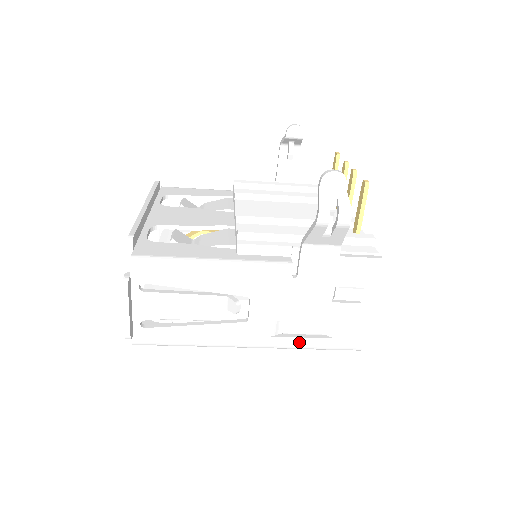
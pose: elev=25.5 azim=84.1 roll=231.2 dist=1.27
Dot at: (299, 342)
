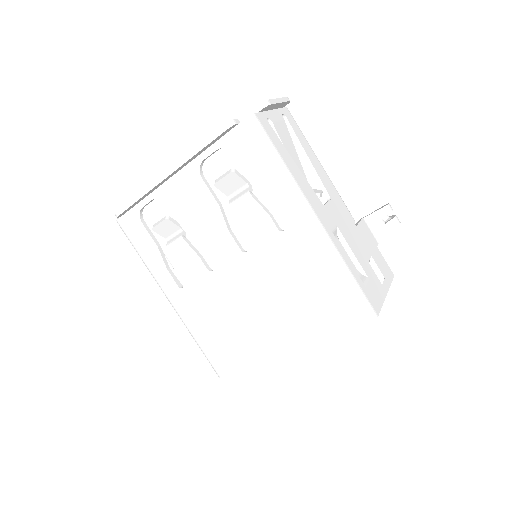
Dot at: (345, 258)
